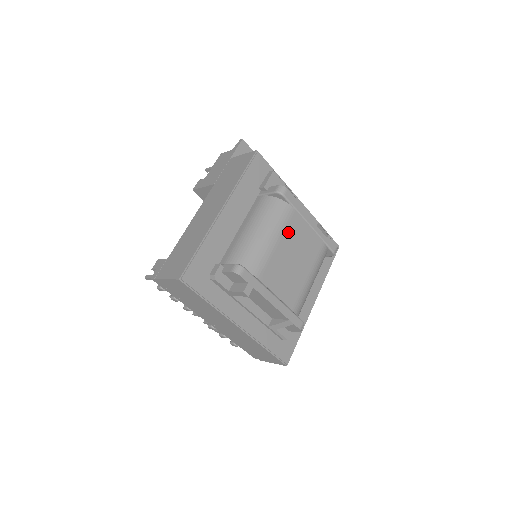
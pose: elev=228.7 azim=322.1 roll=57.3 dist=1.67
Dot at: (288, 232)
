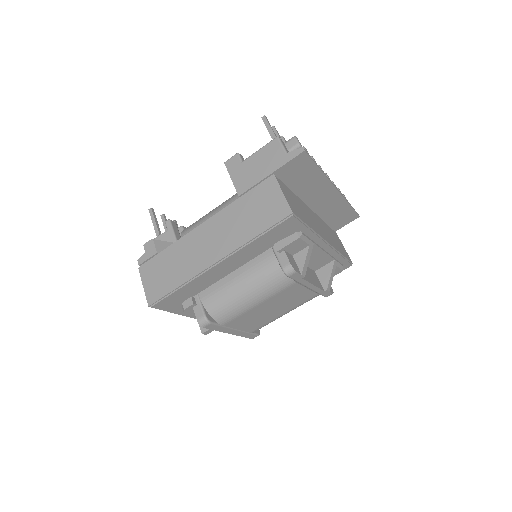
Dot at: (276, 297)
